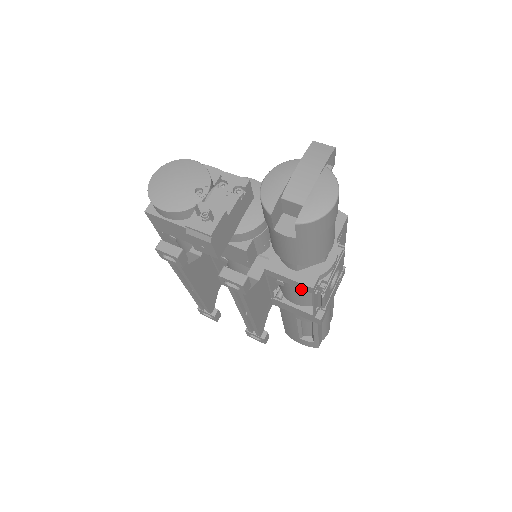
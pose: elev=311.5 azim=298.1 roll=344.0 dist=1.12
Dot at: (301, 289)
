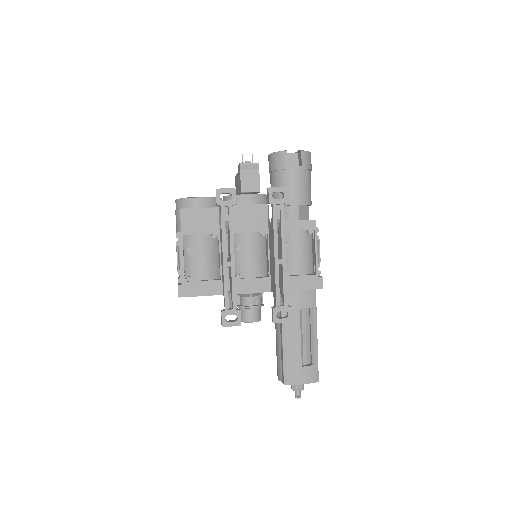
Dot at: (304, 242)
